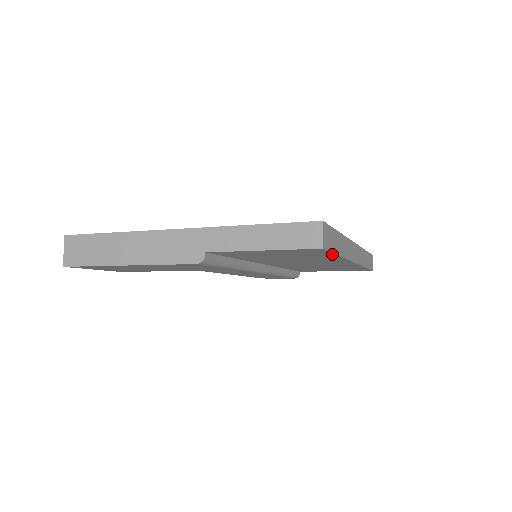
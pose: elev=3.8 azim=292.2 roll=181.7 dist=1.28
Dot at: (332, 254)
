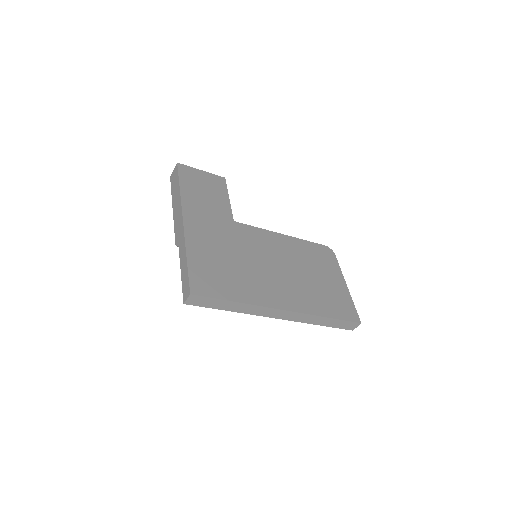
Dot at: (217, 307)
